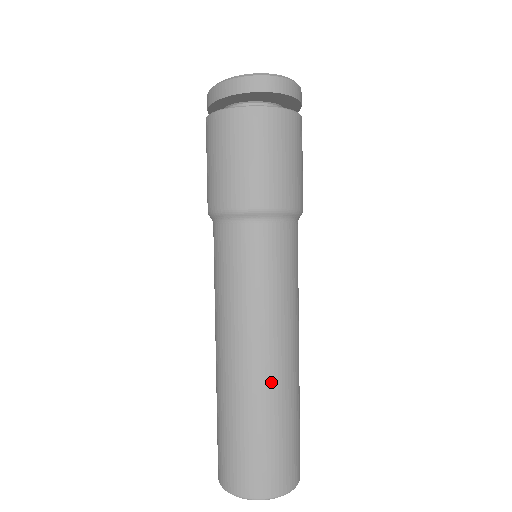
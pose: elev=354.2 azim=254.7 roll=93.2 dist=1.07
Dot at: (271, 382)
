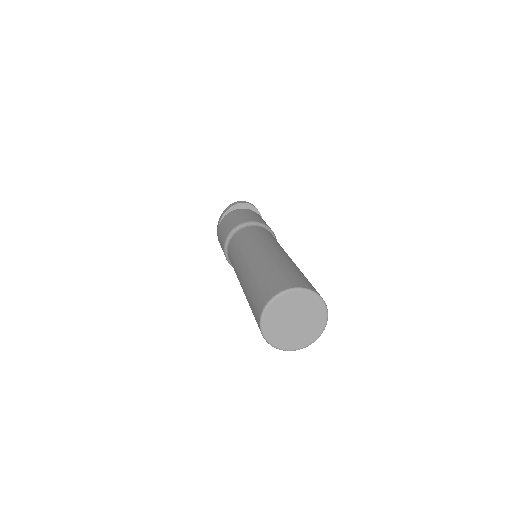
Dot at: (277, 256)
